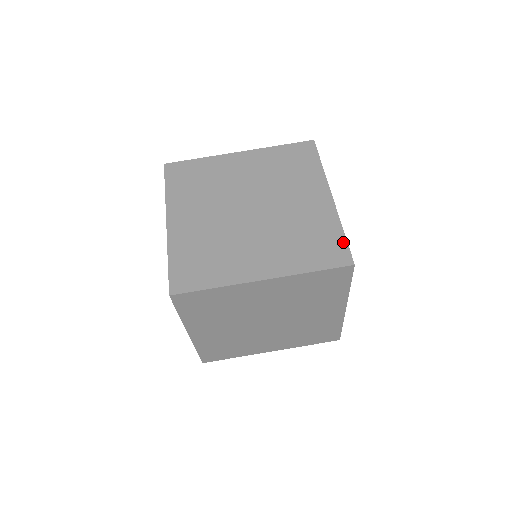
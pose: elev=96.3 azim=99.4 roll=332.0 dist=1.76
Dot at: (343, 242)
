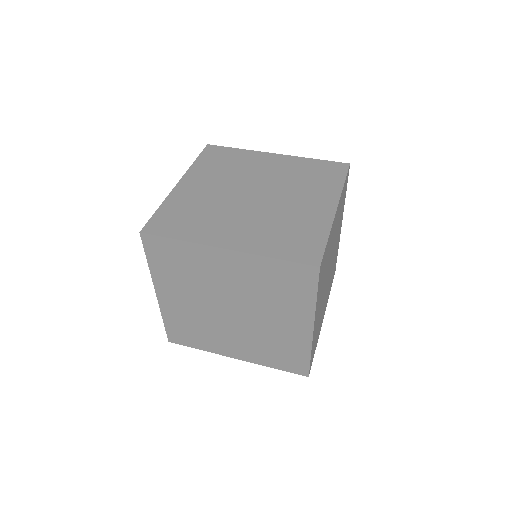
Dot at: (321, 246)
